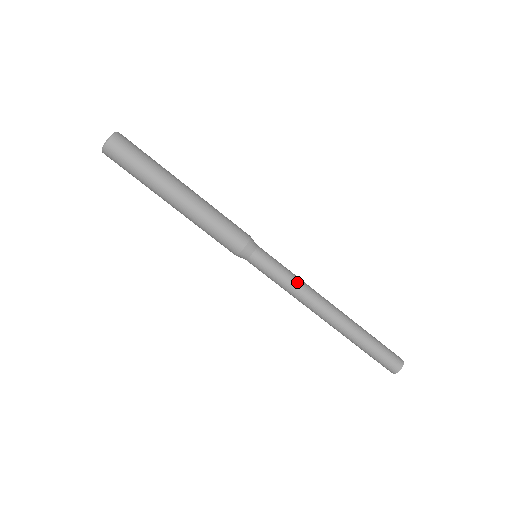
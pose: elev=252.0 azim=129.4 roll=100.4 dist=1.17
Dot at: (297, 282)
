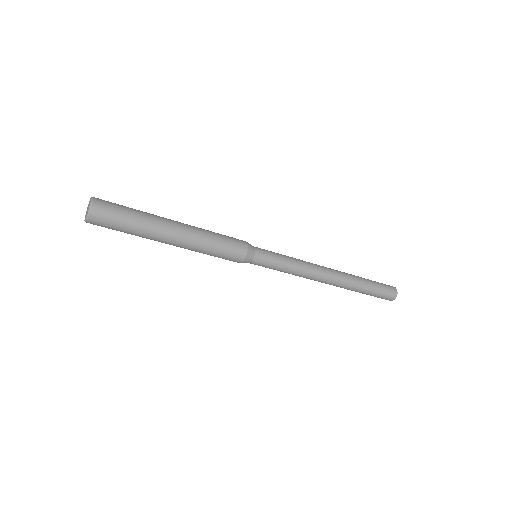
Dot at: (298, 264)
